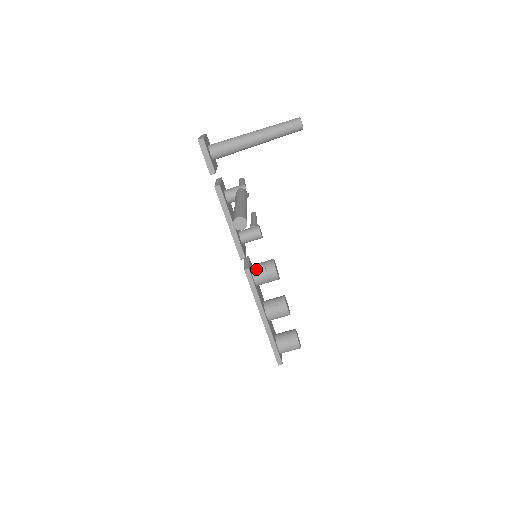
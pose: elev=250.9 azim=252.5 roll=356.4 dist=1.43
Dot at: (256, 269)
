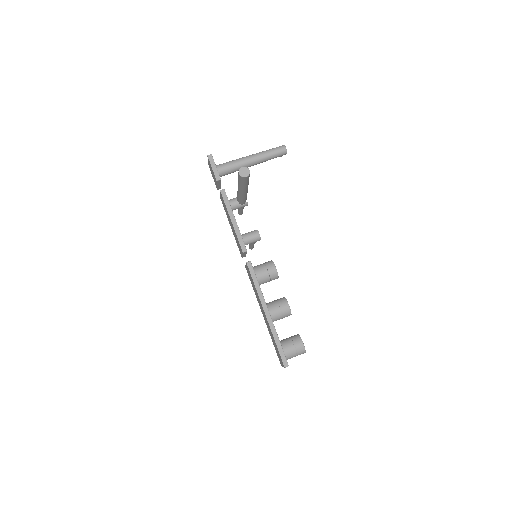
Dot at: (257, 266)
